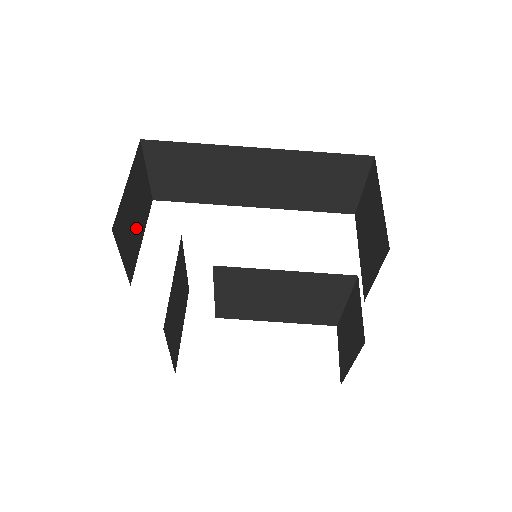
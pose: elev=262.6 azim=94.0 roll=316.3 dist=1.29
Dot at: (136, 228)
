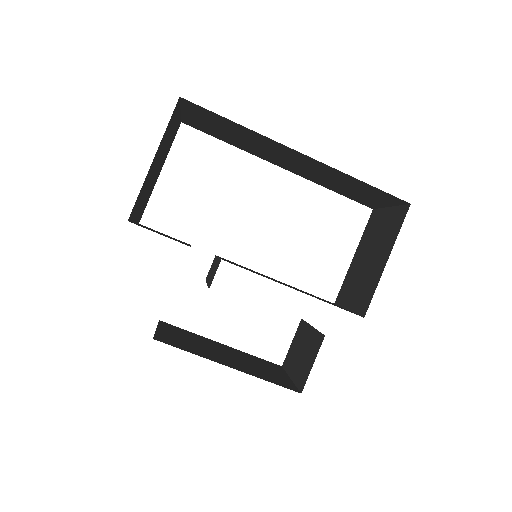
Dot at: (155, 175)
